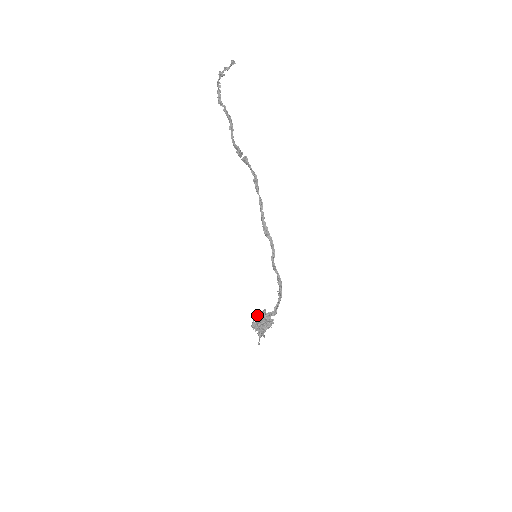
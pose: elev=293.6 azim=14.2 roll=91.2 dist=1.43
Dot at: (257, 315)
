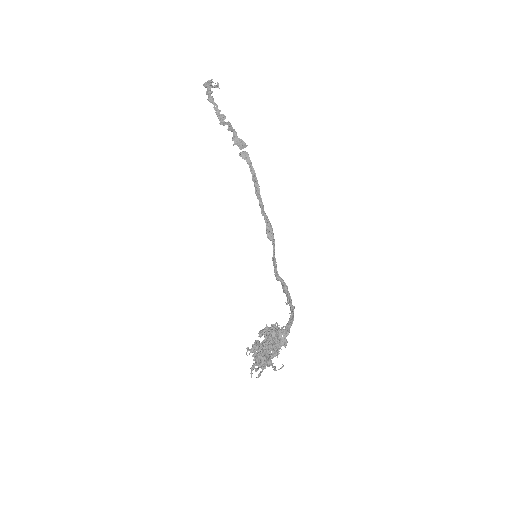
Dot at: (267, 328)
